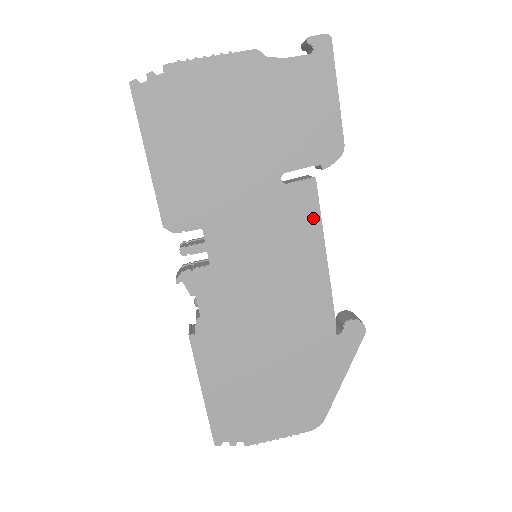
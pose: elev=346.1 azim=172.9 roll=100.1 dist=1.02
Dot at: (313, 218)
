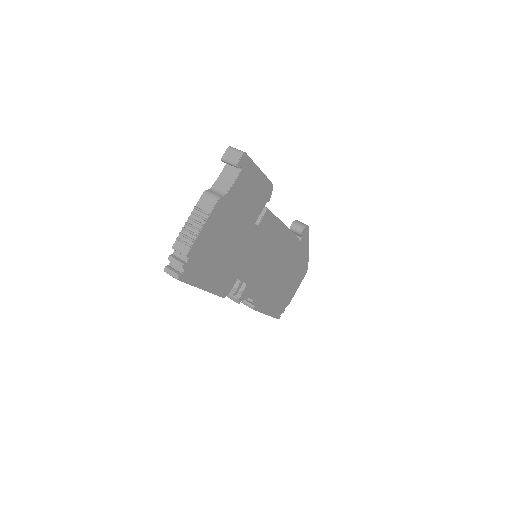
Dot at: (274, 221)
